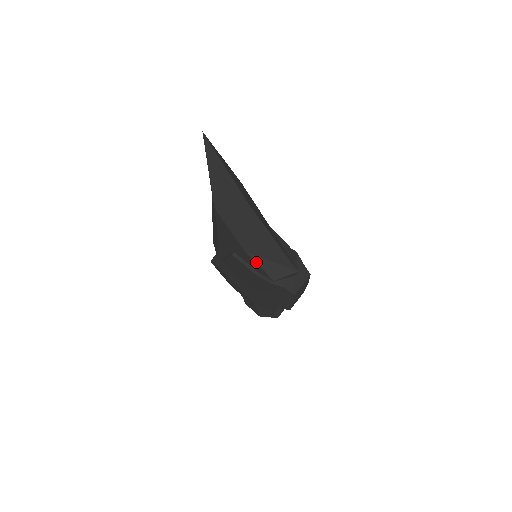
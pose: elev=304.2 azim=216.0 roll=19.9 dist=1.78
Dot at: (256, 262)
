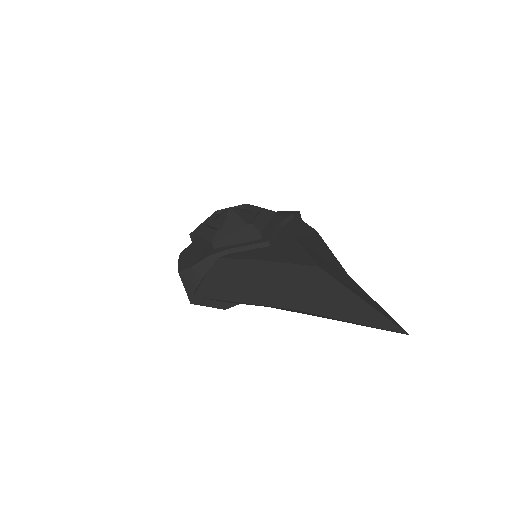
Dot at: occluded
